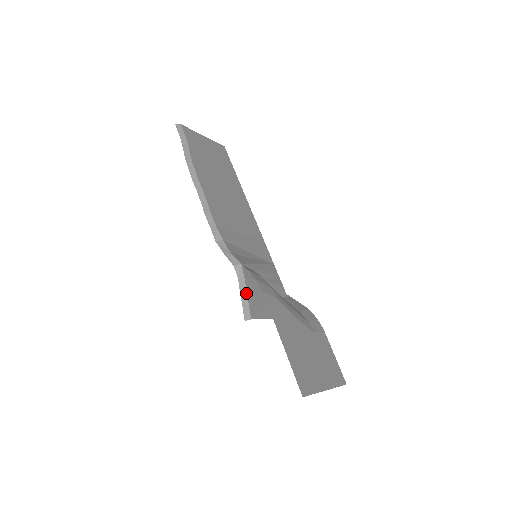
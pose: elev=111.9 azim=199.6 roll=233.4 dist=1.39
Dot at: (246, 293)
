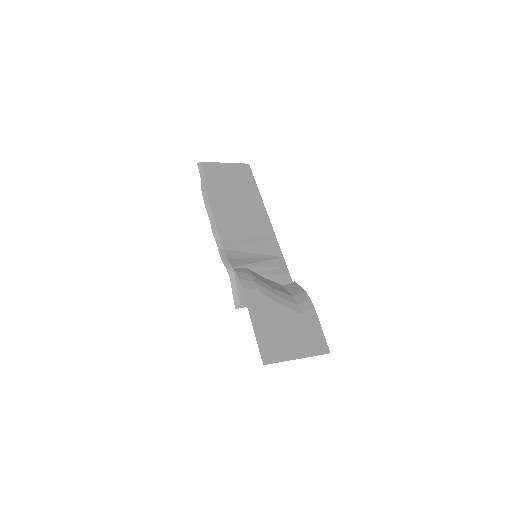
Dot at: (236, 289)
